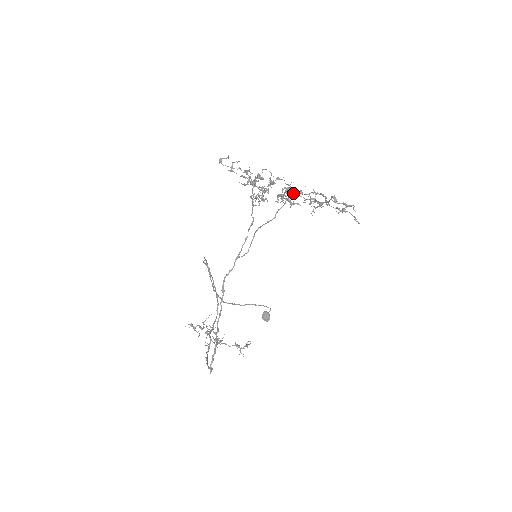
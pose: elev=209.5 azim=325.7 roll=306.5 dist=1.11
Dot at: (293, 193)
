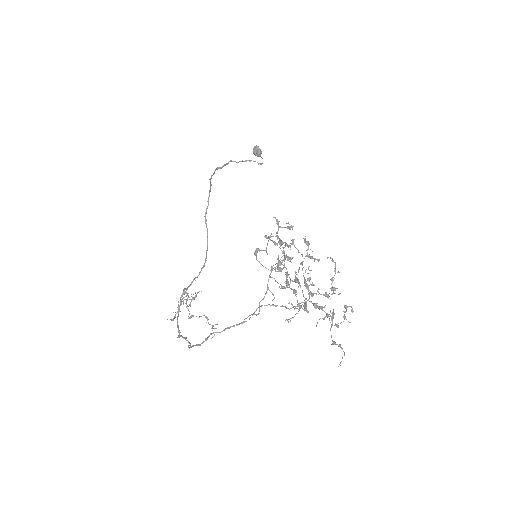
Dot at: occluded
